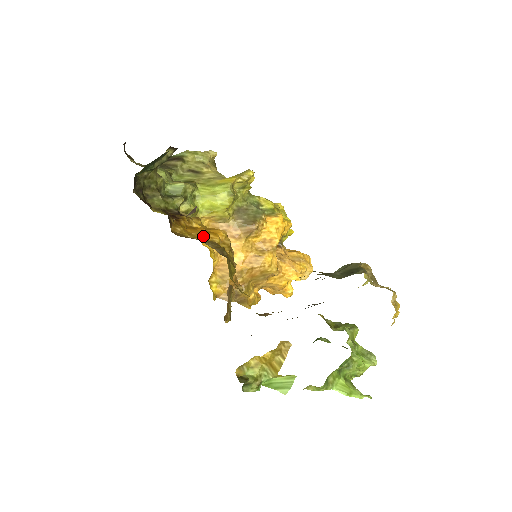
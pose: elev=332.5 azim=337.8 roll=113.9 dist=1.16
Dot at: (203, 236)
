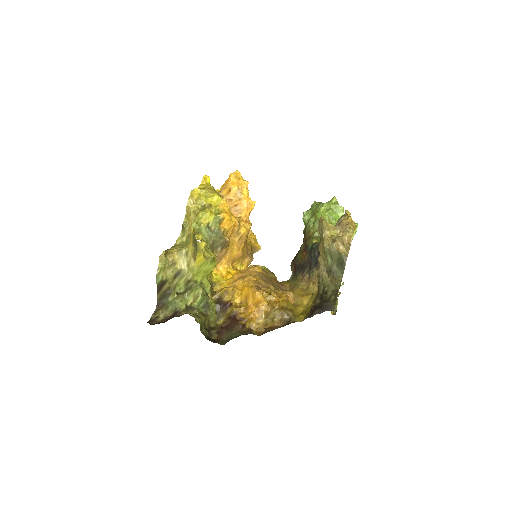
Dot at: (260, 310)
